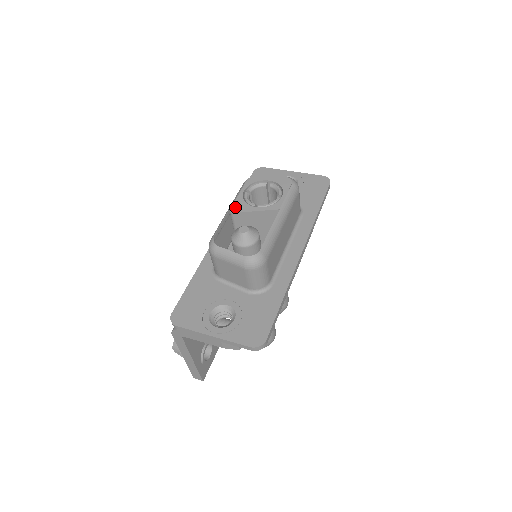
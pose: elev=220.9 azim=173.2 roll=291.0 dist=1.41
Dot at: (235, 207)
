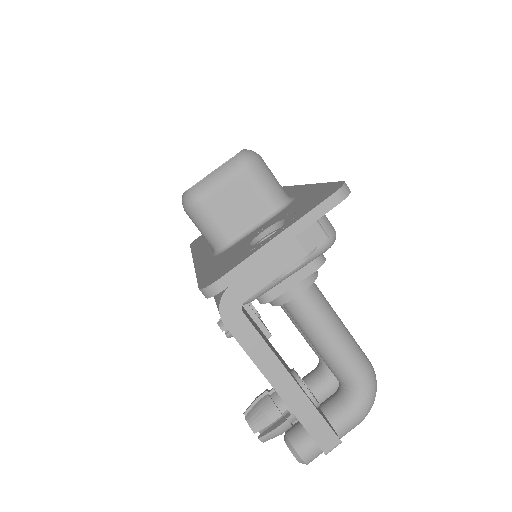
Dot at: occluded
